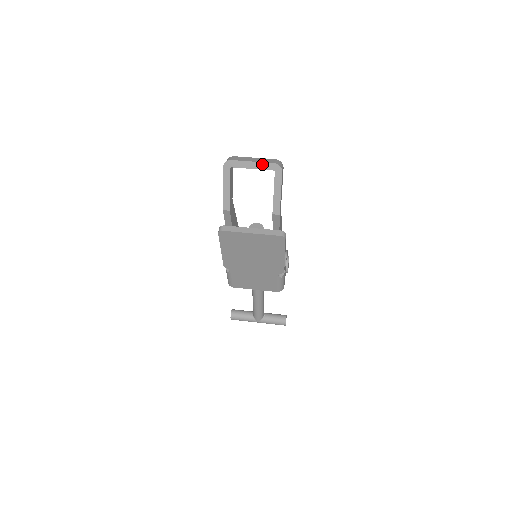
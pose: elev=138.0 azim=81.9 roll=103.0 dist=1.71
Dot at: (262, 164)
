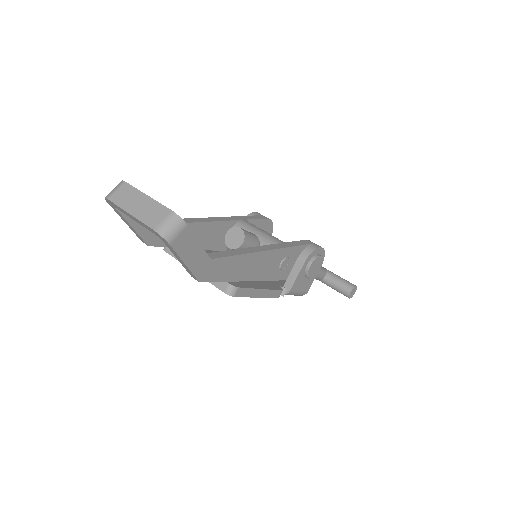
Dot at: (141, 222)
